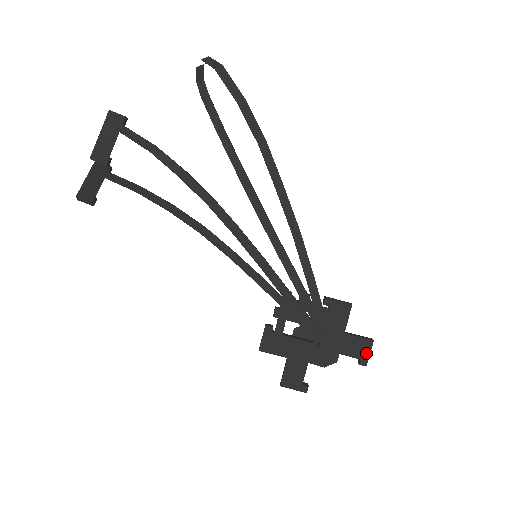
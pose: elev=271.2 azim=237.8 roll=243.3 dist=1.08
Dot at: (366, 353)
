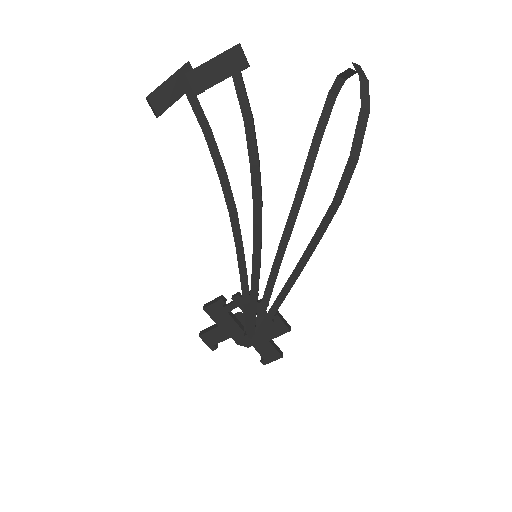
Dot at: (271, 359)
